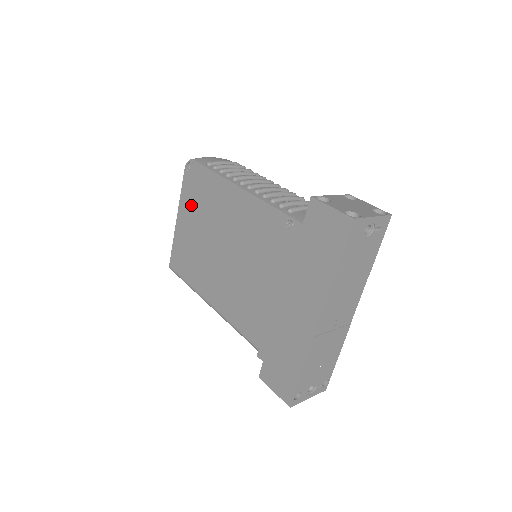
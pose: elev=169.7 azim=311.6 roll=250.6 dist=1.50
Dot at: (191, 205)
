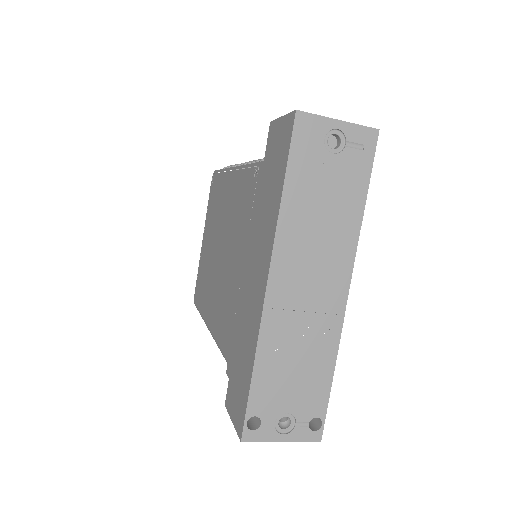
Dot at: (210, 219)
